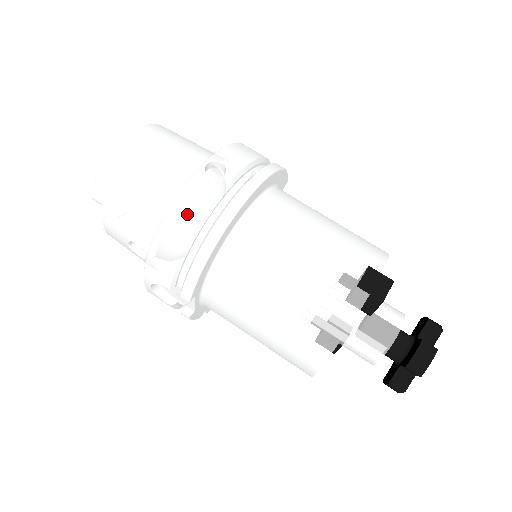
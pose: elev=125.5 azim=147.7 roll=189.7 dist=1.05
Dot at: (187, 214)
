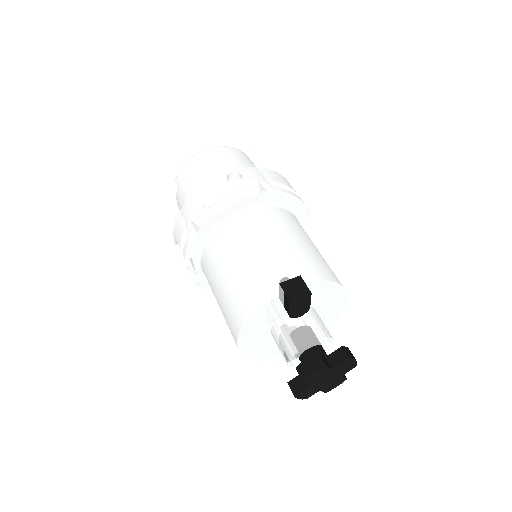
Dot at: (201, 197)
